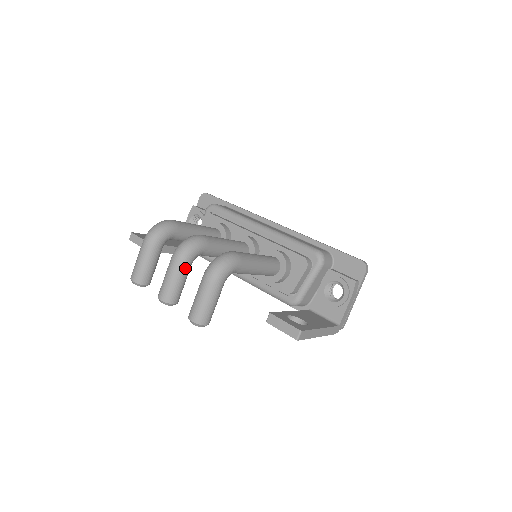
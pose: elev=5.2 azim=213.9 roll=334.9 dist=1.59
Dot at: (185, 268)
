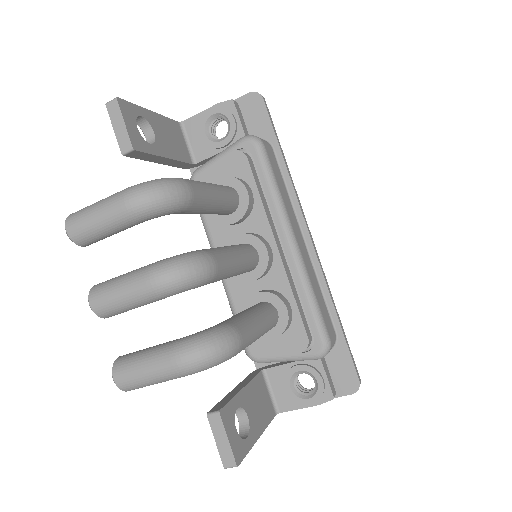
Dot at: (156, 300)
